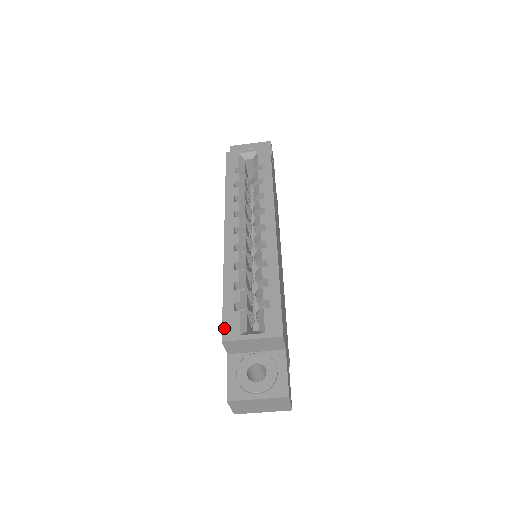
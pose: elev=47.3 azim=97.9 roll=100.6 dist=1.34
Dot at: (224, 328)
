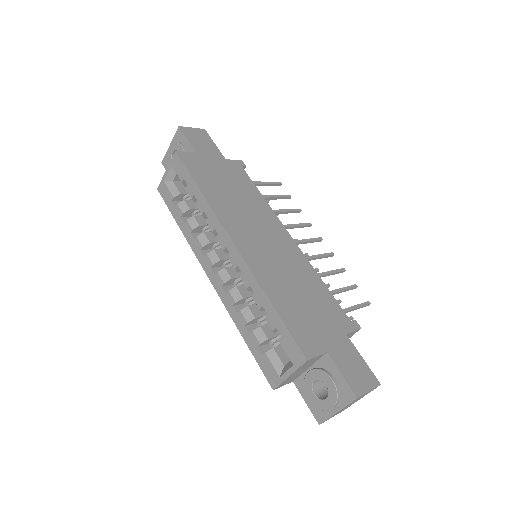
Dot at: (266, 377)
